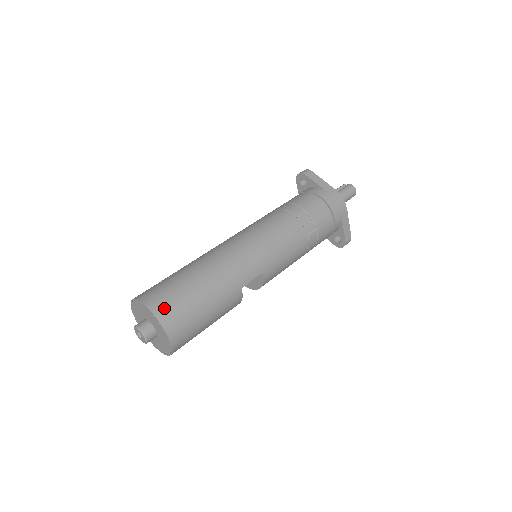
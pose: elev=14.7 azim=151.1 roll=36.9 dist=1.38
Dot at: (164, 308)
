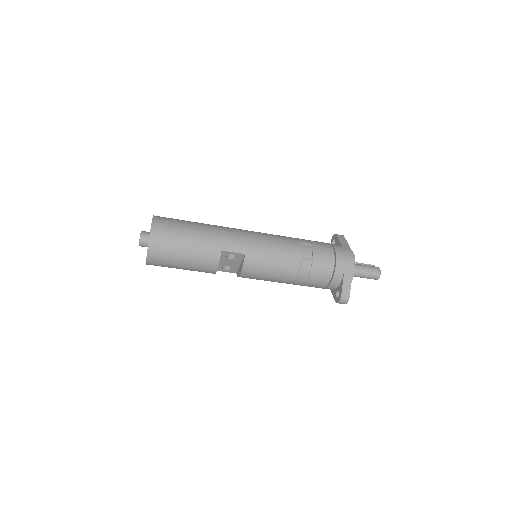
Dot at: (161, 222)
